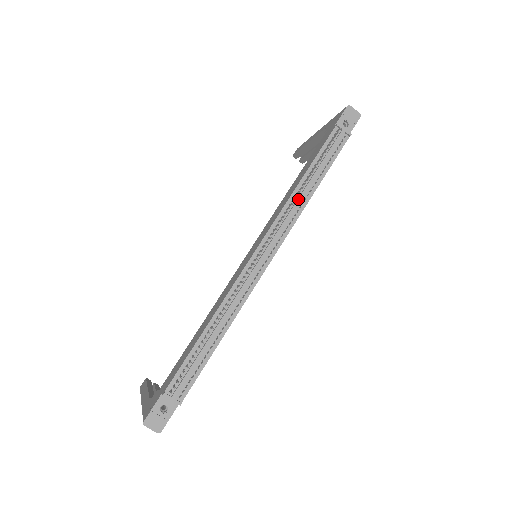
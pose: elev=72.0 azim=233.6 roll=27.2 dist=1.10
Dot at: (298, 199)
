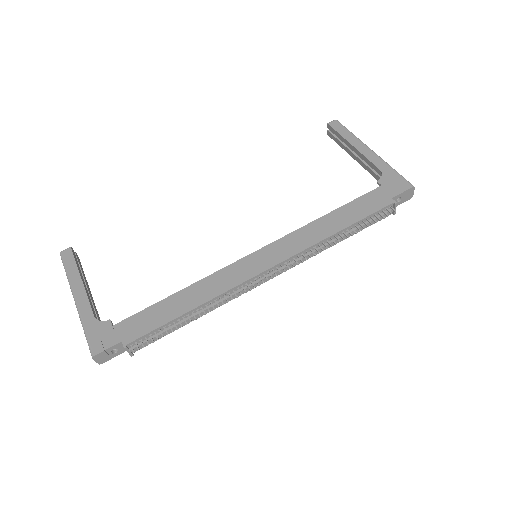
Dot at: (324, 247)
